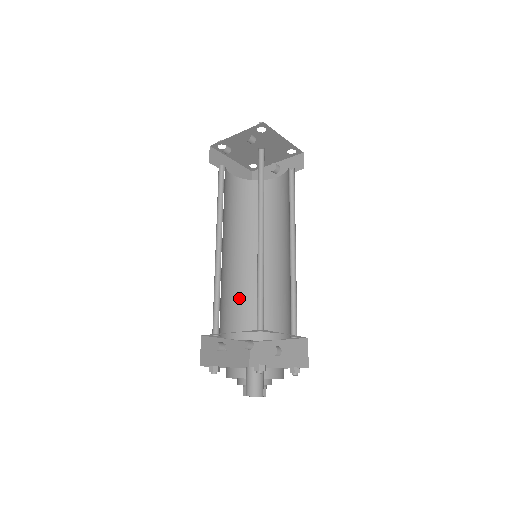
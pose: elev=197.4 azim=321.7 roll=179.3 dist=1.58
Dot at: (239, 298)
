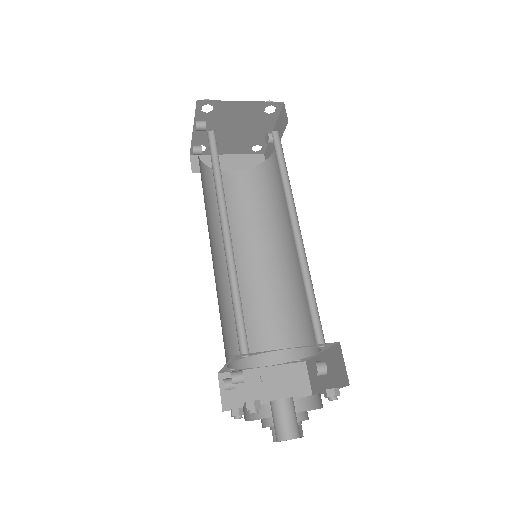
Dot at: (270, 311)
